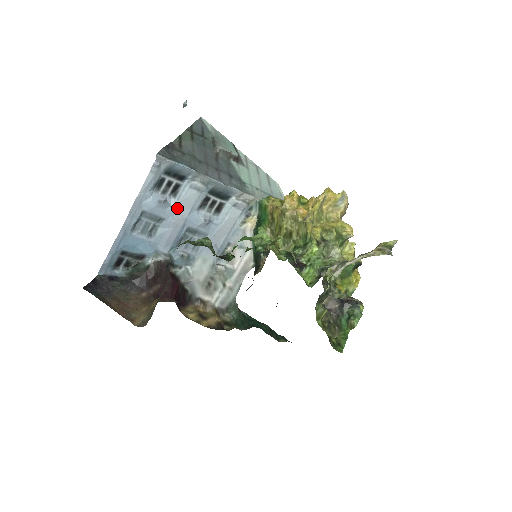
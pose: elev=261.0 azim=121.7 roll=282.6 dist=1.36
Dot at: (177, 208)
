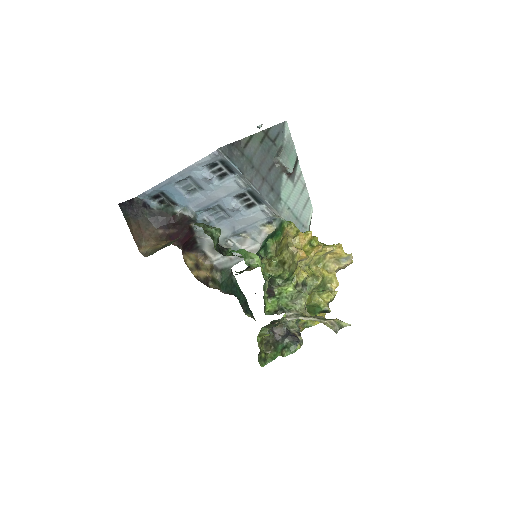
Dot at: (217, 188)
